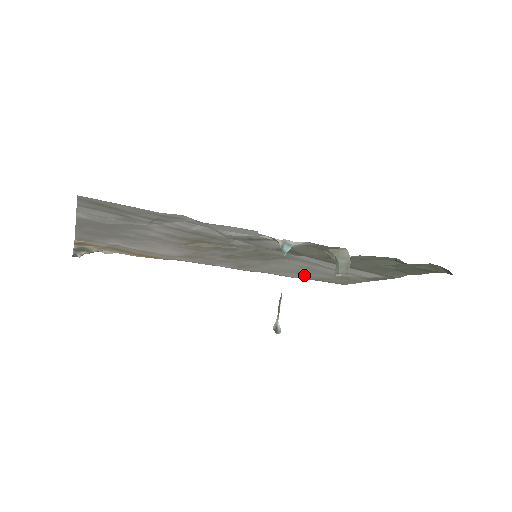
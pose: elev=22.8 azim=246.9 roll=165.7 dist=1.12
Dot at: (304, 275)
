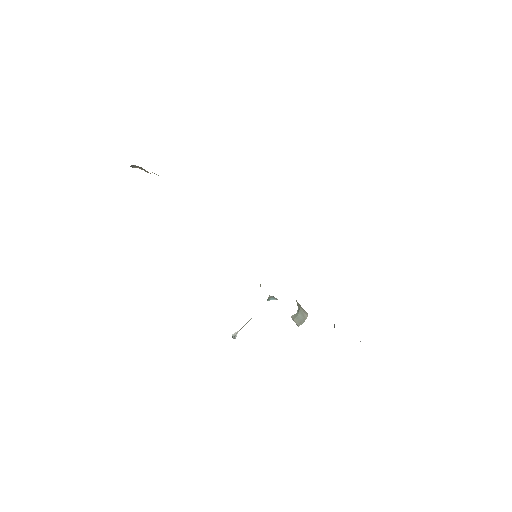
Dot at: occluded
